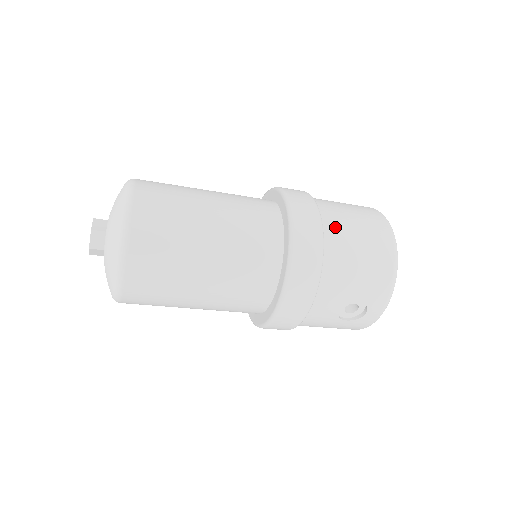
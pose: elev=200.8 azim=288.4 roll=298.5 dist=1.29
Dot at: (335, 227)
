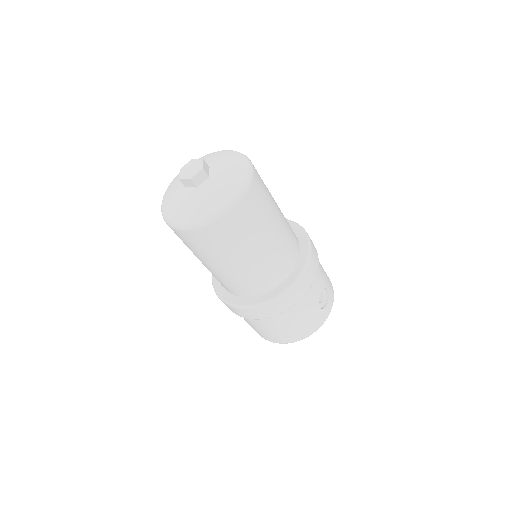
Dot at: occluded
